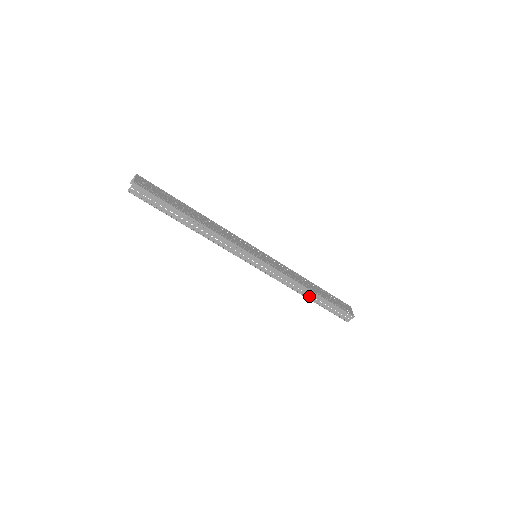
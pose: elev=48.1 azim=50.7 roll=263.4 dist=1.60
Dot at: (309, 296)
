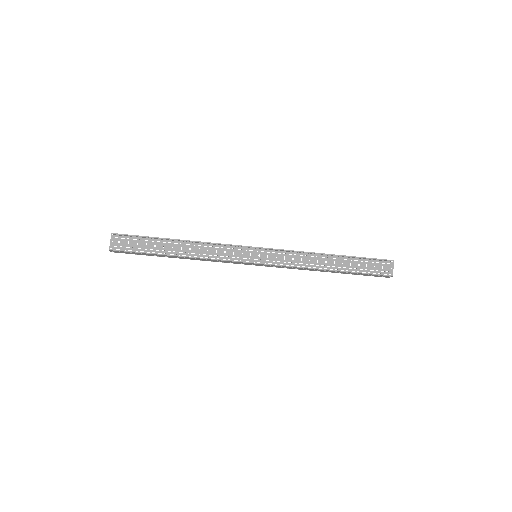
Dot at: occluded
